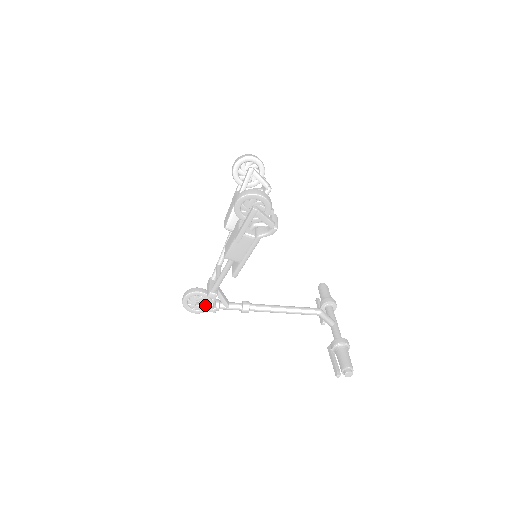
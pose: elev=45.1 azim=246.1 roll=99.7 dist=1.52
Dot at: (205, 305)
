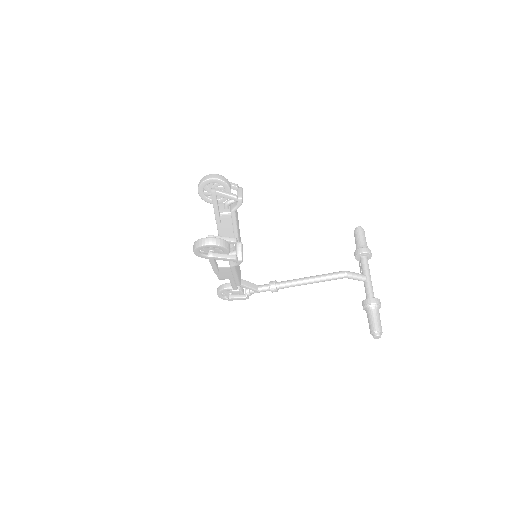
Dot at: (237, 296)
